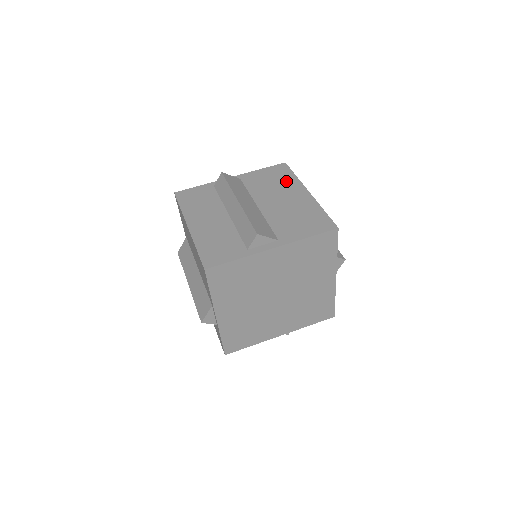
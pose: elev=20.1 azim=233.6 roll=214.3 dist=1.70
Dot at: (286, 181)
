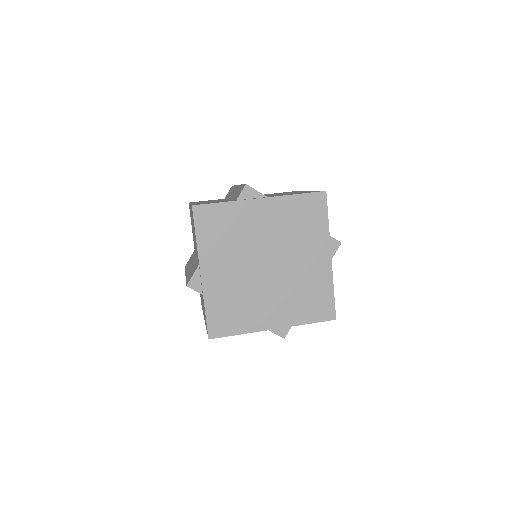
Dot at: (289, 192)
